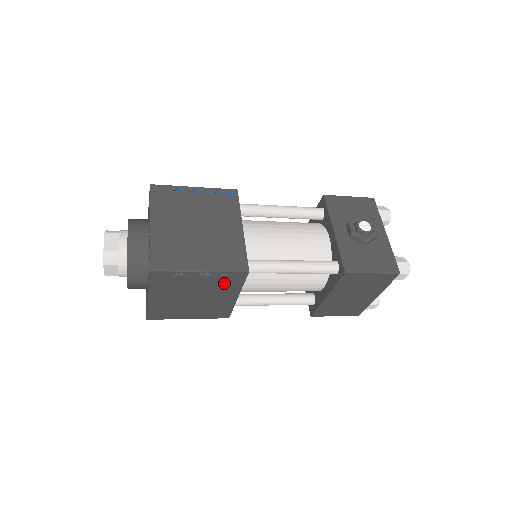
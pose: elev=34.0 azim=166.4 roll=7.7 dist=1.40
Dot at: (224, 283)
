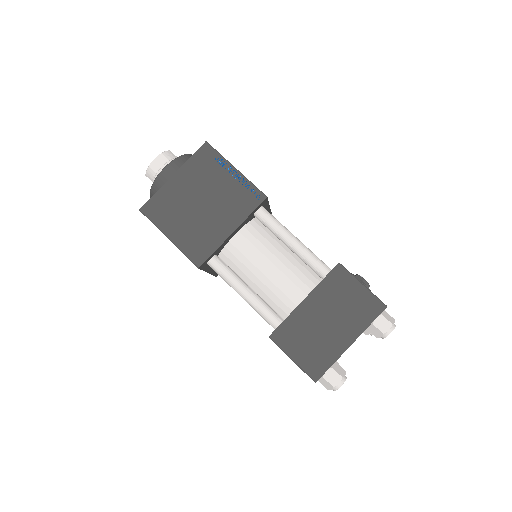
Dot at: (239, 200)
